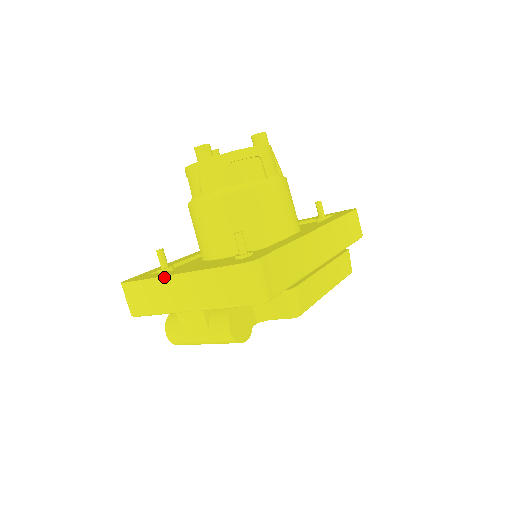
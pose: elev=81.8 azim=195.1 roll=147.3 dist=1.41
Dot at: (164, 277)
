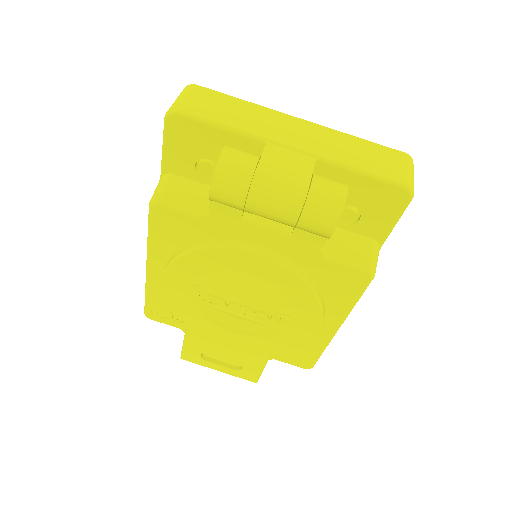
Dot at: (278, 112)
